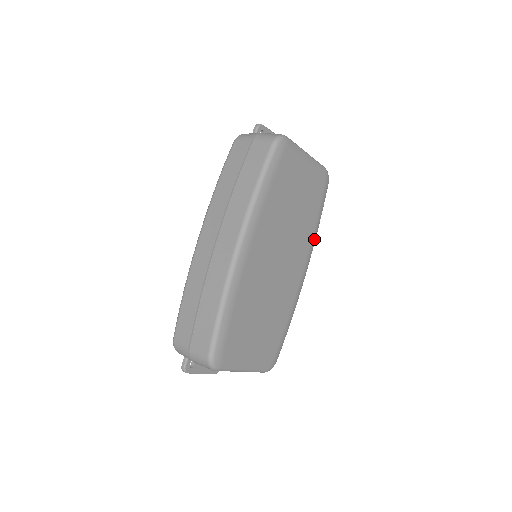
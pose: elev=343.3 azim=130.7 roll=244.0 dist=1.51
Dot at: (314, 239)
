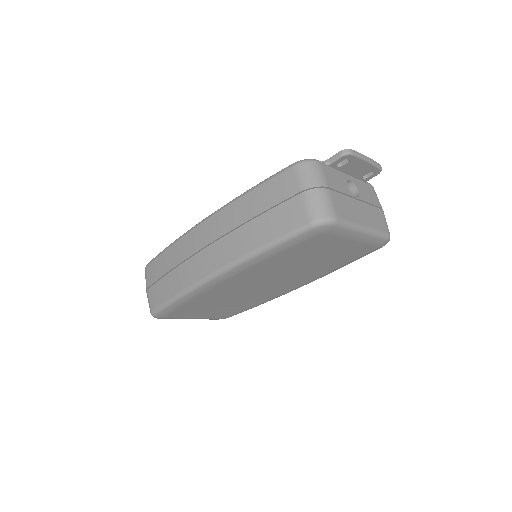
Dot at: (327, 274)
